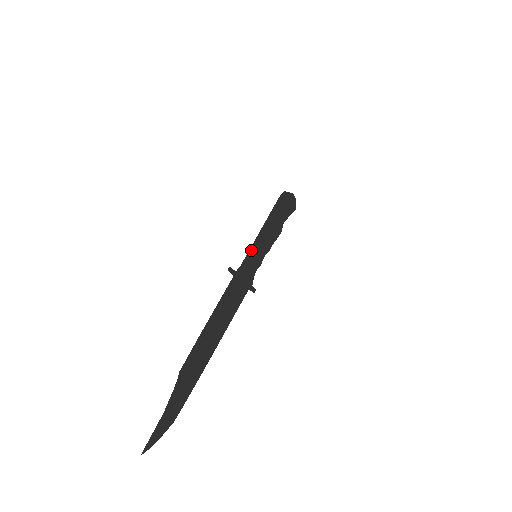
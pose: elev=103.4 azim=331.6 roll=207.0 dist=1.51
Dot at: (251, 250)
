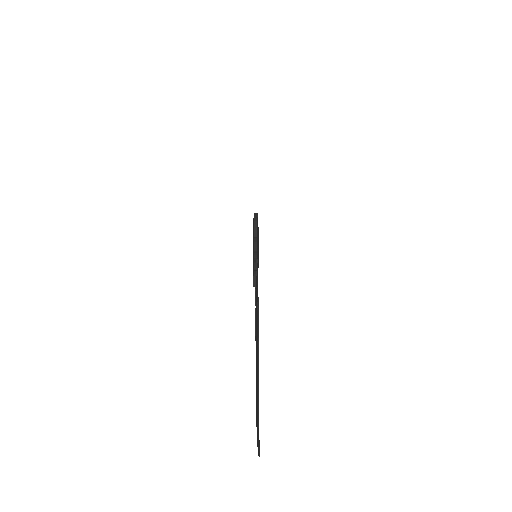
Dot at: occluded
